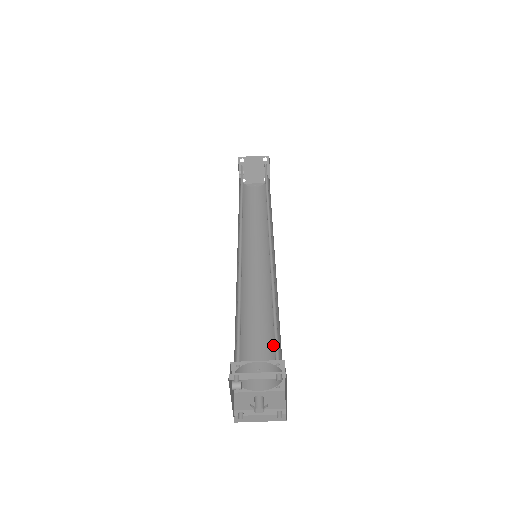
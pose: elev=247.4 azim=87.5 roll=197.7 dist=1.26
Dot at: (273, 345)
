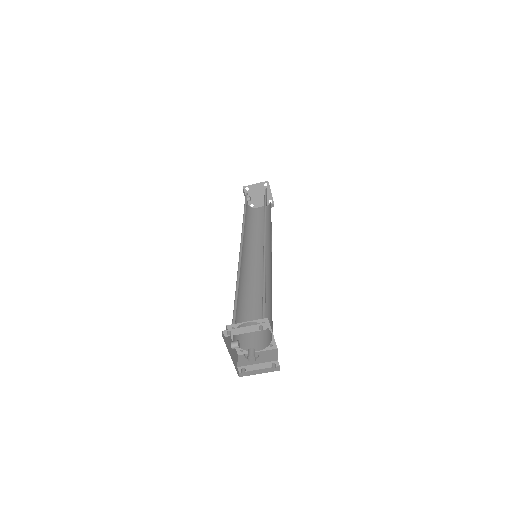
Dot at: (269, 317)
